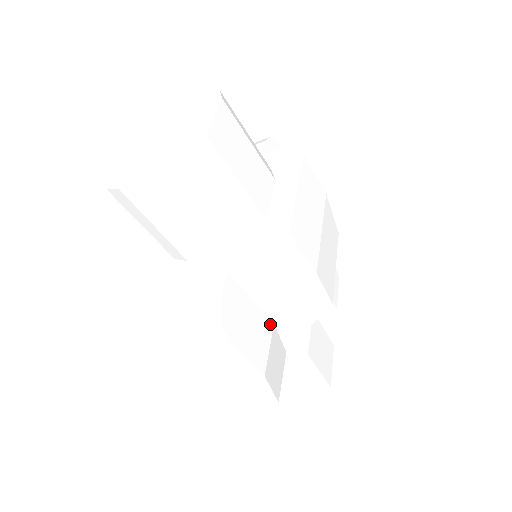
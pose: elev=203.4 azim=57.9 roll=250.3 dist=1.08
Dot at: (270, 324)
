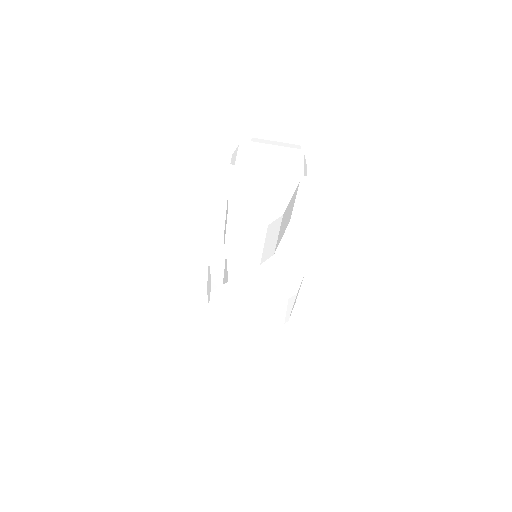
Dot at: occluded
